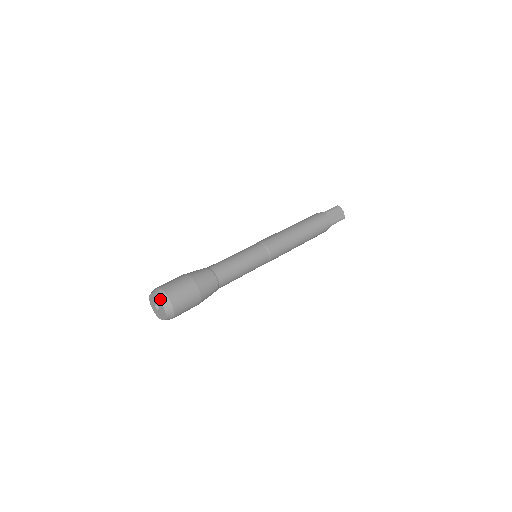
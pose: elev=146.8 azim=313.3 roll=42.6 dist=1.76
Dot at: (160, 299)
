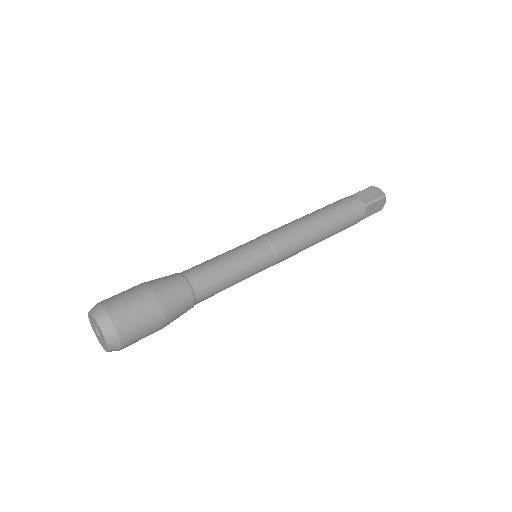
Dot at: (92, 313)
